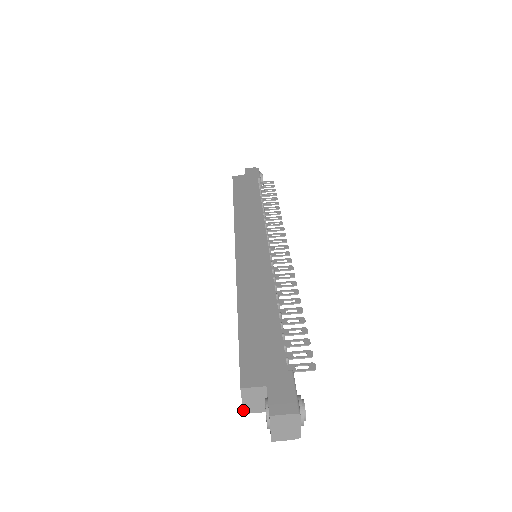
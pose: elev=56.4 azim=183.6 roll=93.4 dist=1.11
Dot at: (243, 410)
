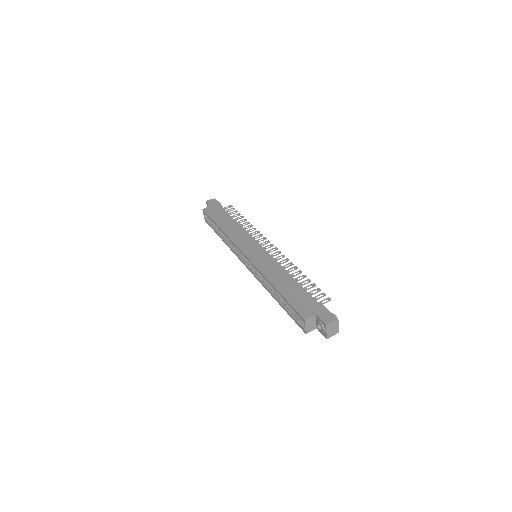
Dot at: (306, 332)
